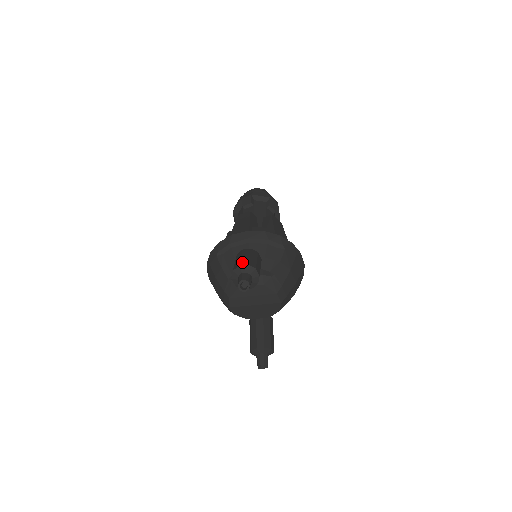
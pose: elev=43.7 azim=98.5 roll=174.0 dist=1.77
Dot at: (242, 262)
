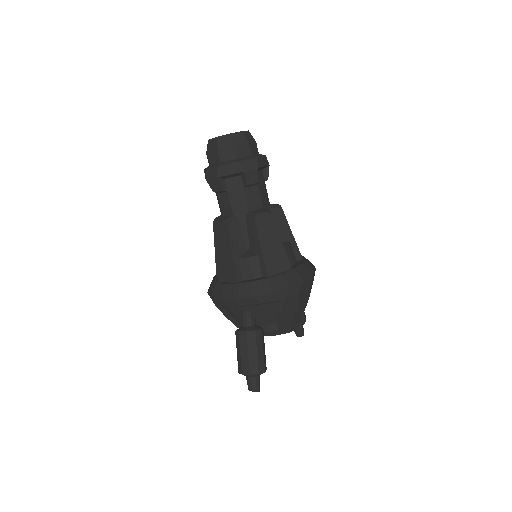
Dot at: (243, 368)
